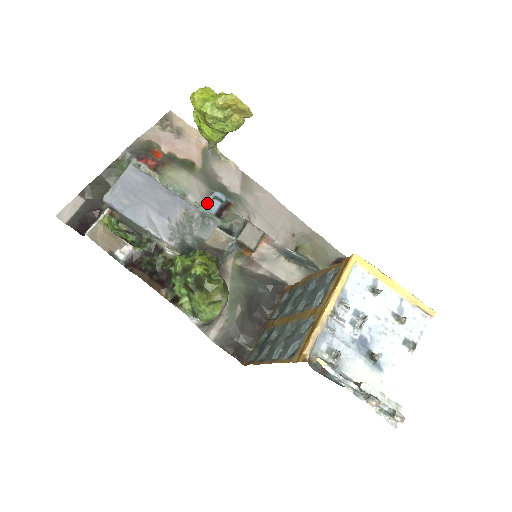
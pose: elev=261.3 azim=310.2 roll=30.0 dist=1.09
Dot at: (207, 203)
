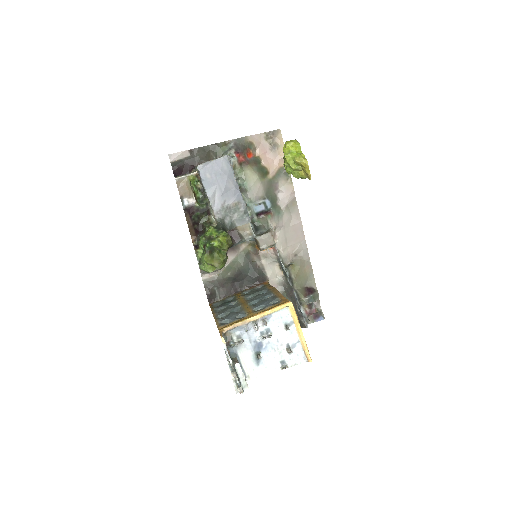
Dot at: (257, 203)
